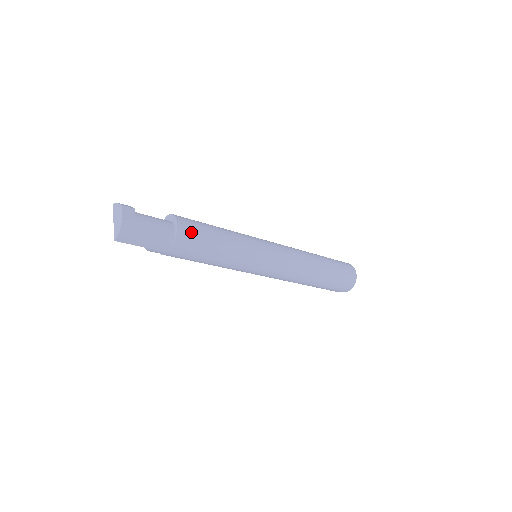
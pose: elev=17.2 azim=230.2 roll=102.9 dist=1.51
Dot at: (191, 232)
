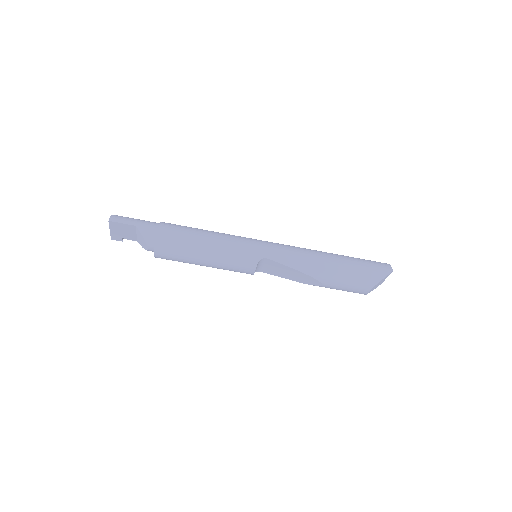
Dot at: occluded
